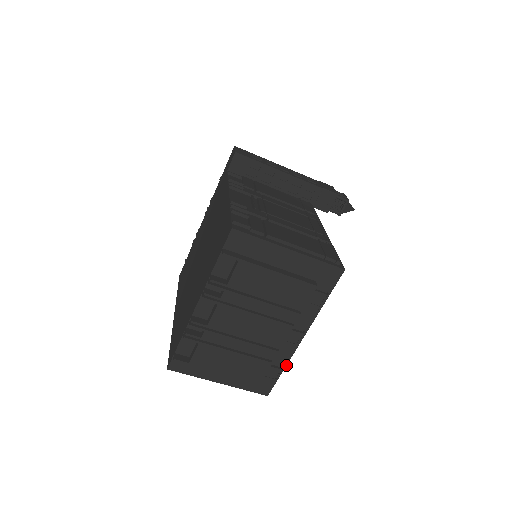
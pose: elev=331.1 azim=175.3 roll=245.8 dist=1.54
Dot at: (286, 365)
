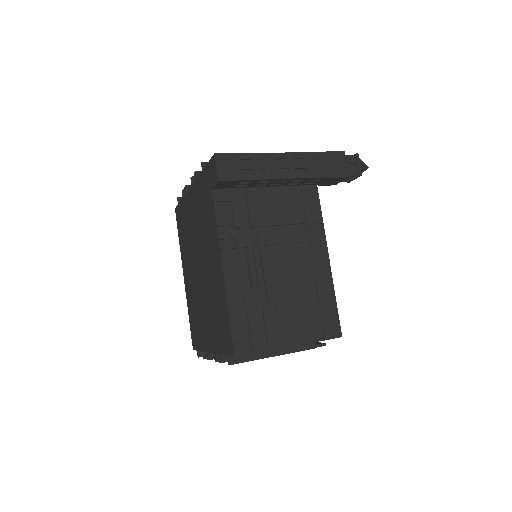
Dot at: occluded
